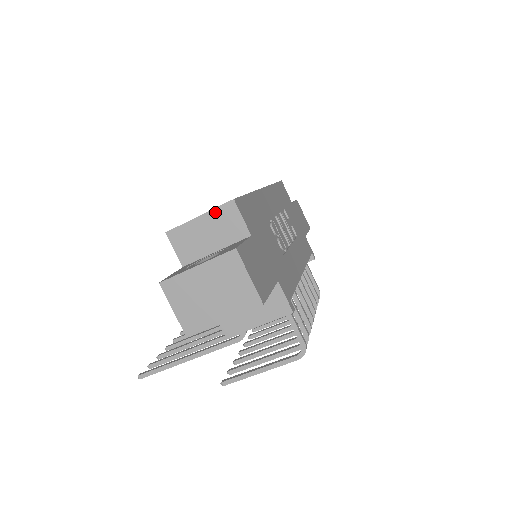
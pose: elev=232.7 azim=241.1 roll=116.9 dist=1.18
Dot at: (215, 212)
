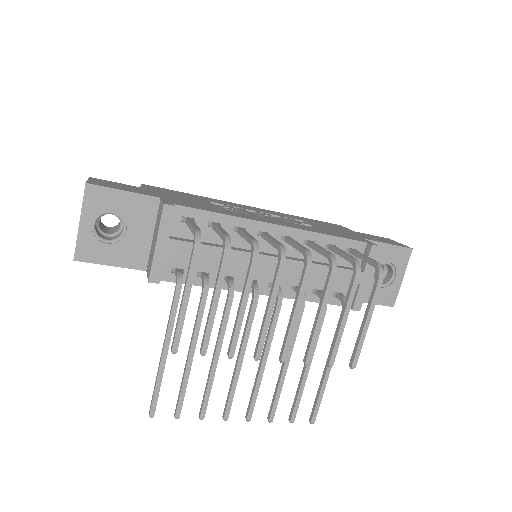
Dot at: occluded
